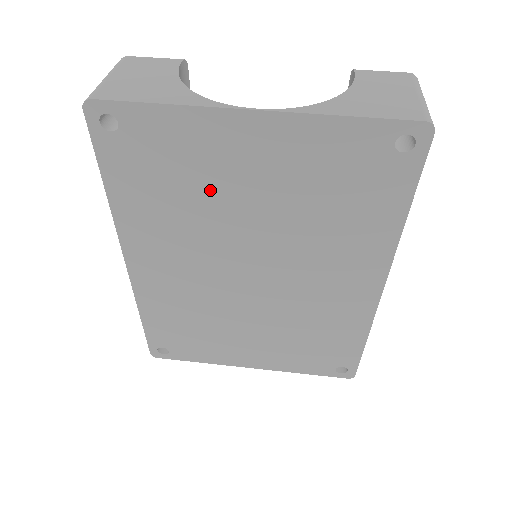
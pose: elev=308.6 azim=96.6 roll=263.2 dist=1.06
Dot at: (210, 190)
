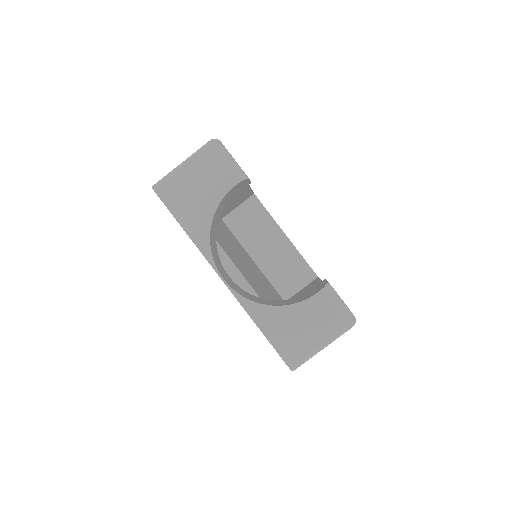
Dot at: occluded
